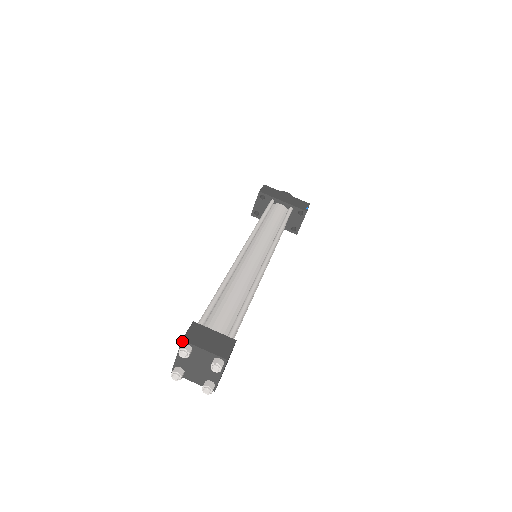
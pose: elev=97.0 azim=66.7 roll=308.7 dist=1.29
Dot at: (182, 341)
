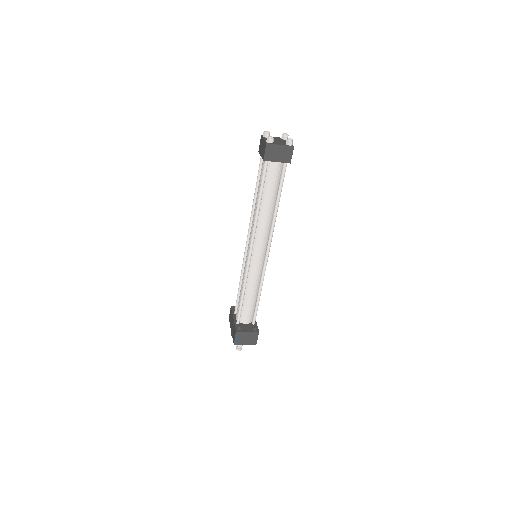
Dot at: occluded
